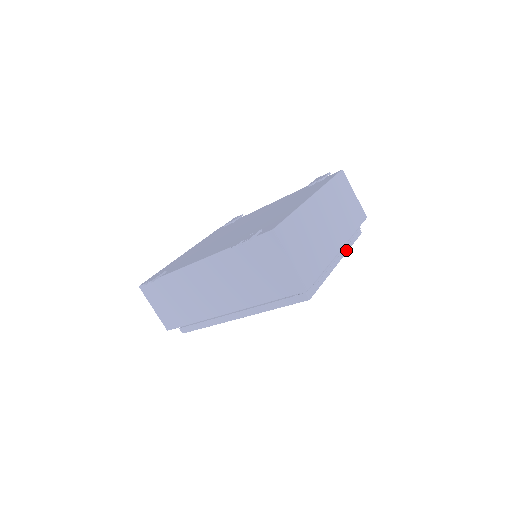
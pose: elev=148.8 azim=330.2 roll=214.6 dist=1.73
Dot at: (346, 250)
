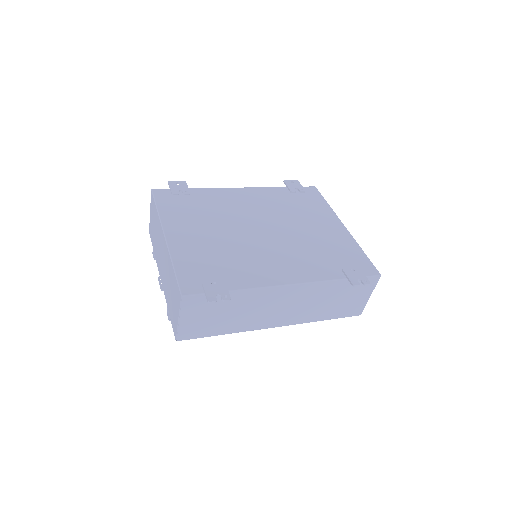
Dot at: occluded
